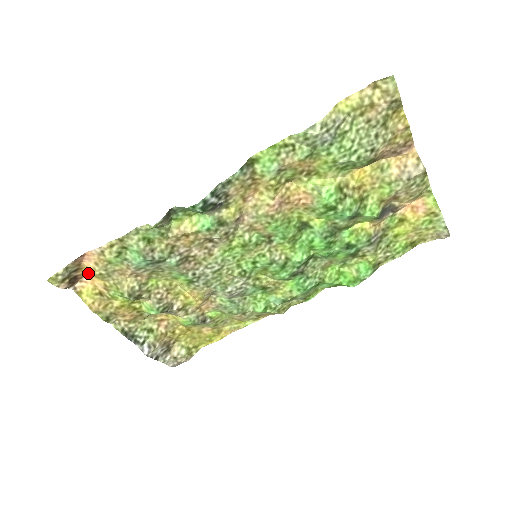
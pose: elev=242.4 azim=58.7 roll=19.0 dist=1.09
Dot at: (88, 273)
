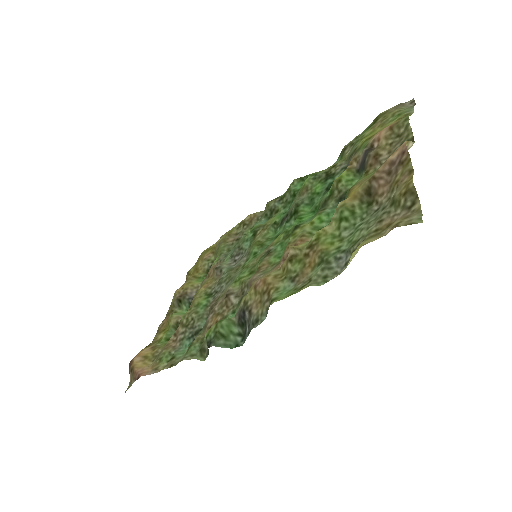
Dot at: (136, 360)
